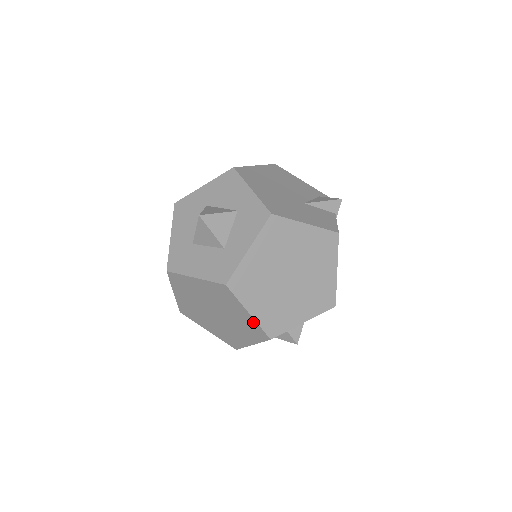
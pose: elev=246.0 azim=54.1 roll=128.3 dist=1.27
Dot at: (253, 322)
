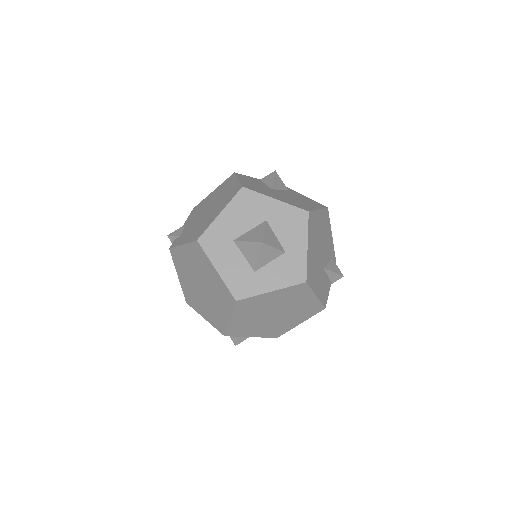
Dot at: (225, 322)
